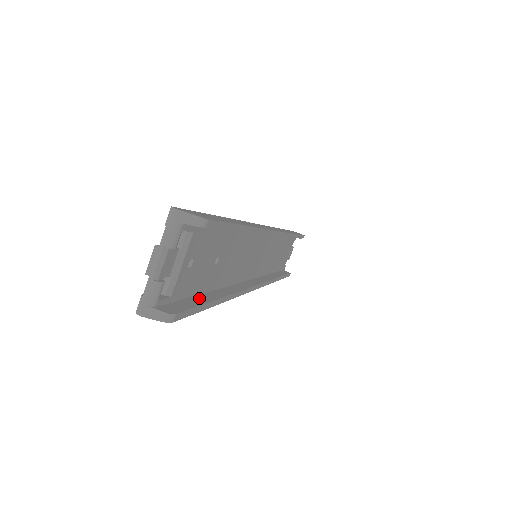
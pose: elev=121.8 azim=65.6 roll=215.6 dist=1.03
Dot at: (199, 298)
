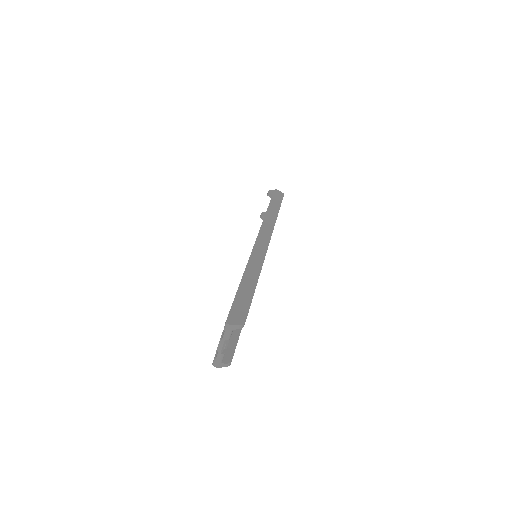
Dot at: (236, 331)
